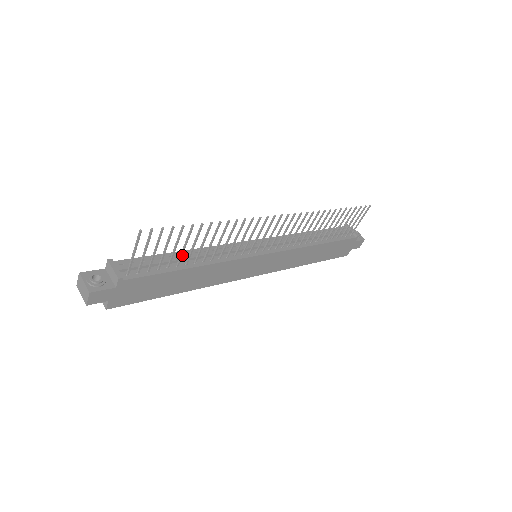
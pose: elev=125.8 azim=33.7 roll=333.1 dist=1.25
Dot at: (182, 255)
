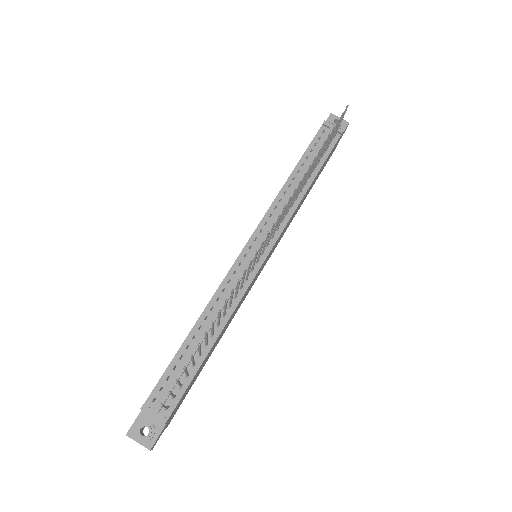
Dot at: (200, 352)
